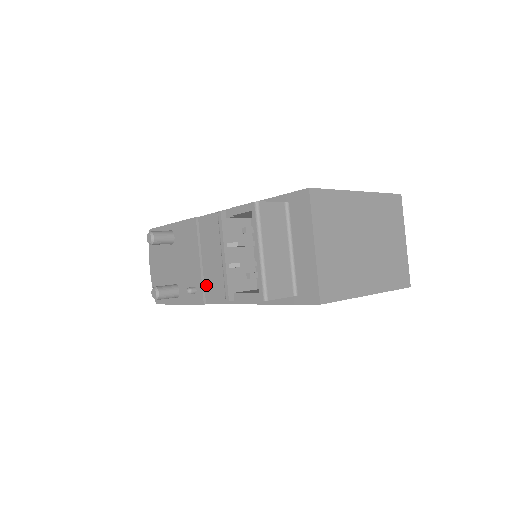
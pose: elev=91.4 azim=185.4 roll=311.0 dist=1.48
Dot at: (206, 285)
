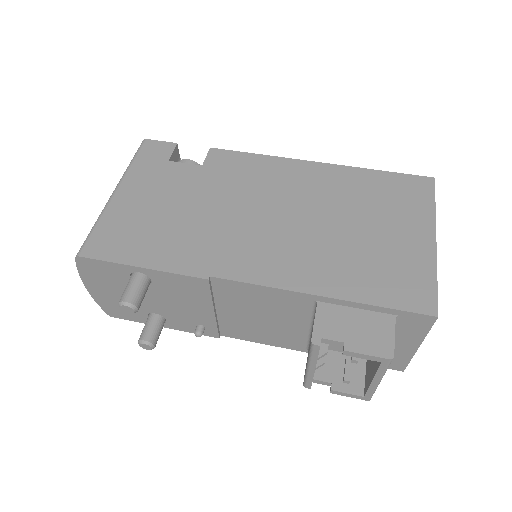
Dot at: (222, 326)
